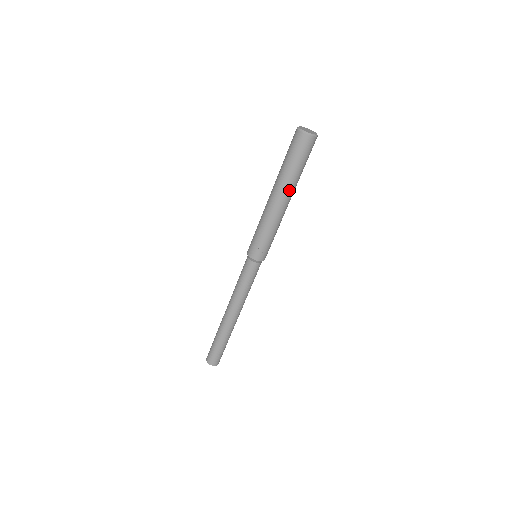
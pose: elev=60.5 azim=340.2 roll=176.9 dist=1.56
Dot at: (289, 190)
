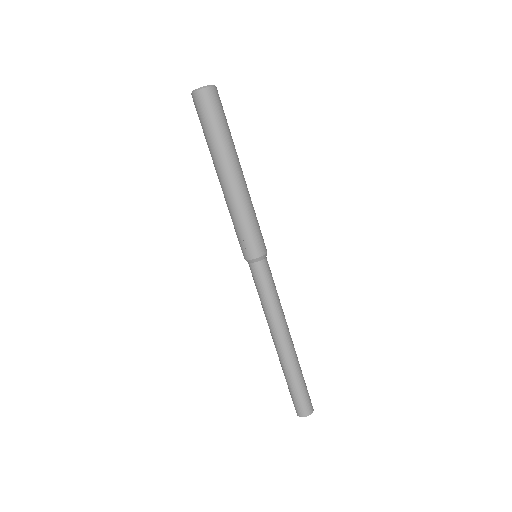
Dot at: (221, 161)
